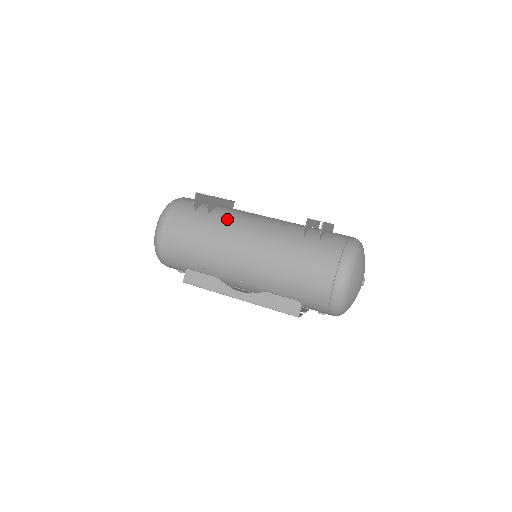
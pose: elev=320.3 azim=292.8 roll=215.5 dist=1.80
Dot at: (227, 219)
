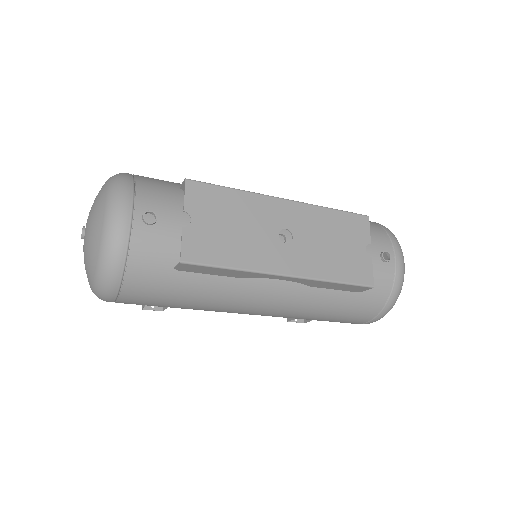
Dot at: occluded
